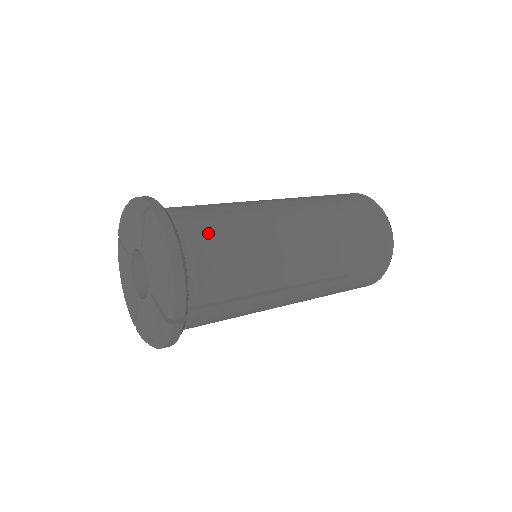
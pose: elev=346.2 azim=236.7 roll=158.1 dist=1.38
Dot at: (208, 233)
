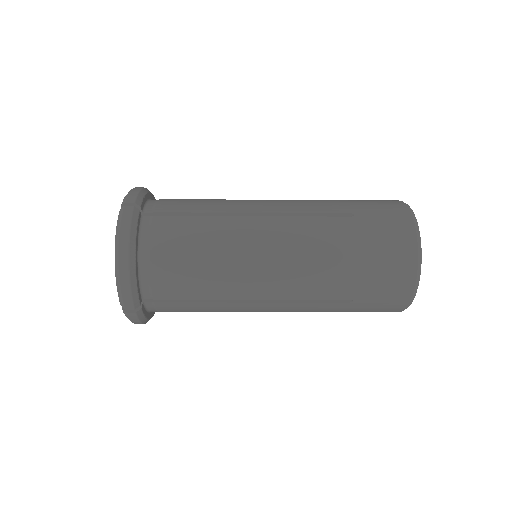
Dot at: occluded
